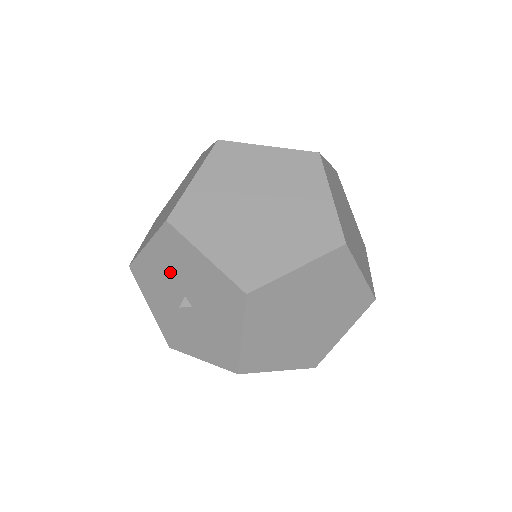
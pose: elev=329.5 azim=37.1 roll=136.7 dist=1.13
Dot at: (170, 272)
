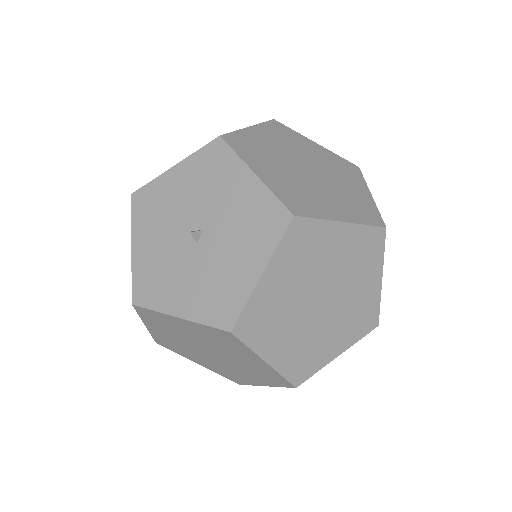
Dot at: (164, 233)
